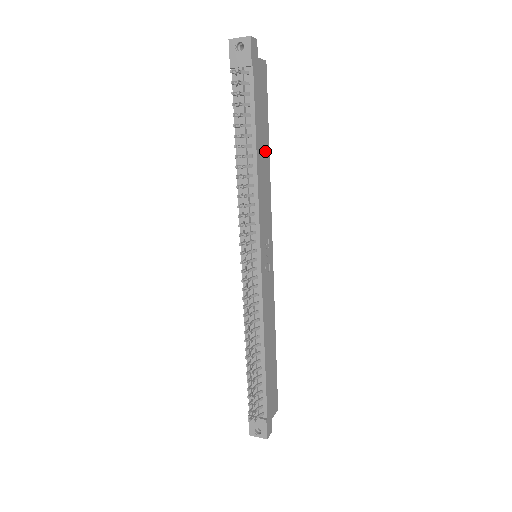
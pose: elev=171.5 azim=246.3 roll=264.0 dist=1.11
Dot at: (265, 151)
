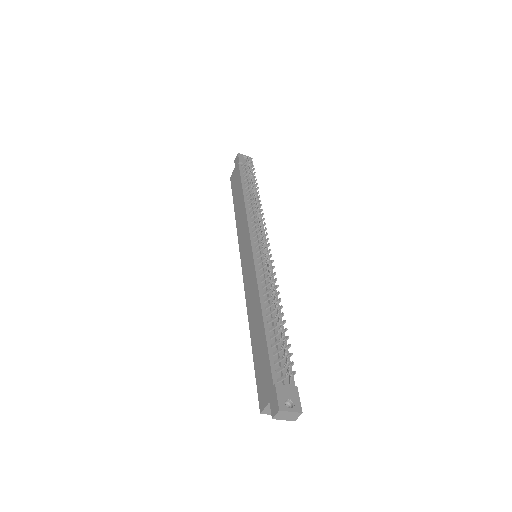
Dot at: occluded
